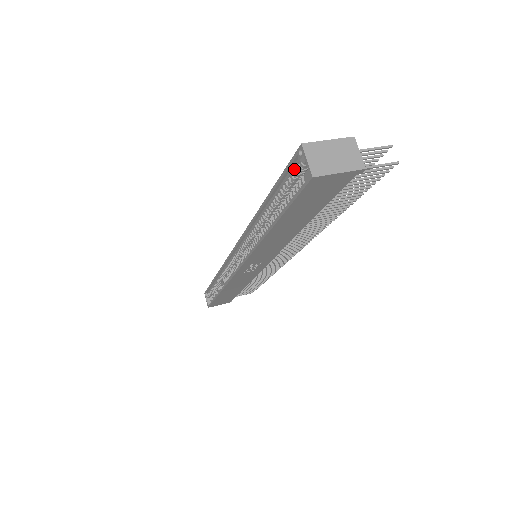
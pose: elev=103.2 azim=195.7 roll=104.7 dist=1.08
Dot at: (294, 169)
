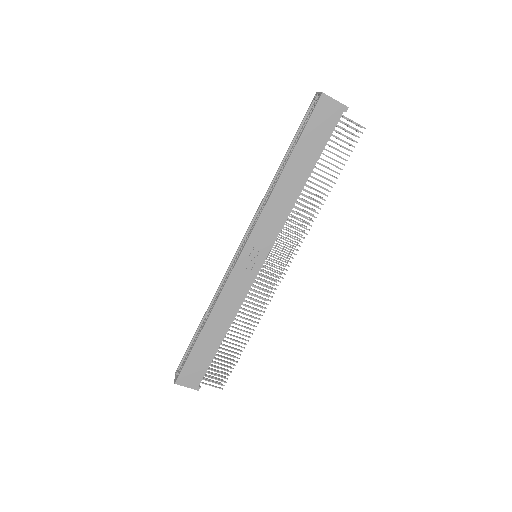
Dot at: (310, 113)
